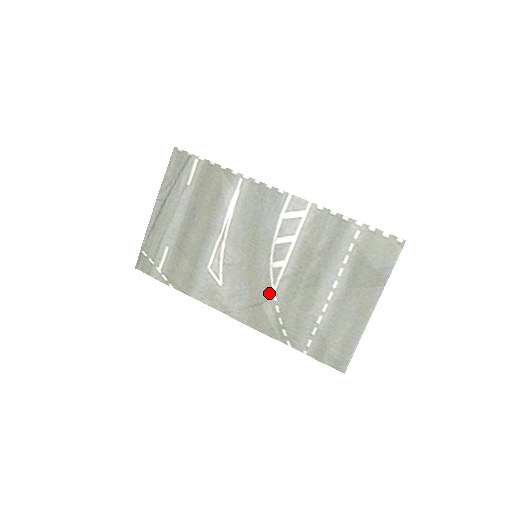
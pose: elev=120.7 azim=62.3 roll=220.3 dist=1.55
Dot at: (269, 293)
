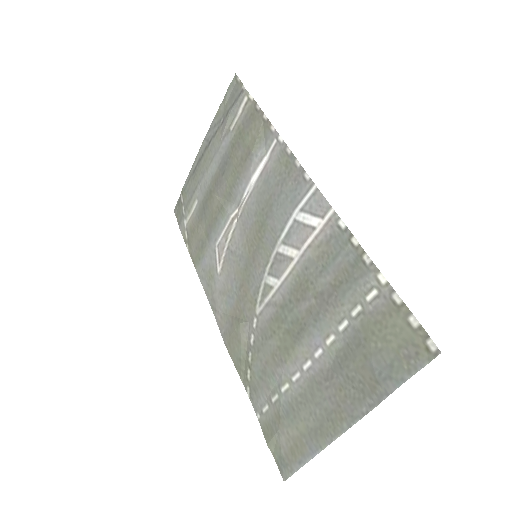
Dot at: (252, 313)
